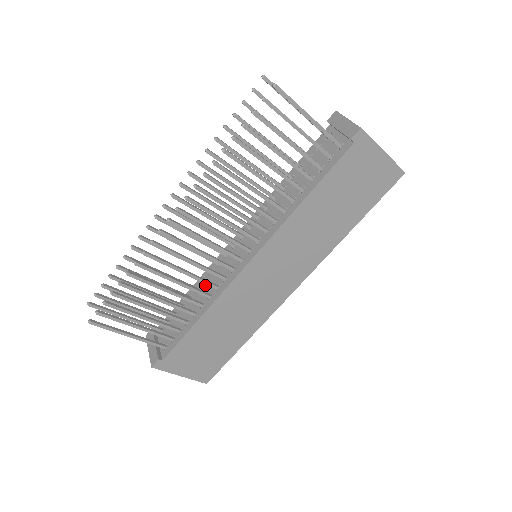
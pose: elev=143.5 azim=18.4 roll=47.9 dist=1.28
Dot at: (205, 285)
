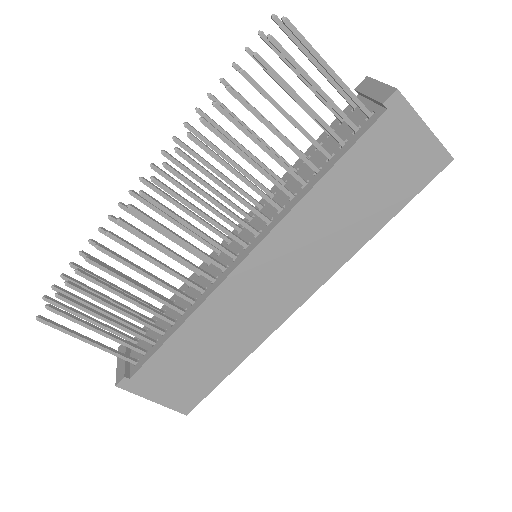
Dot at: (191, 288)
